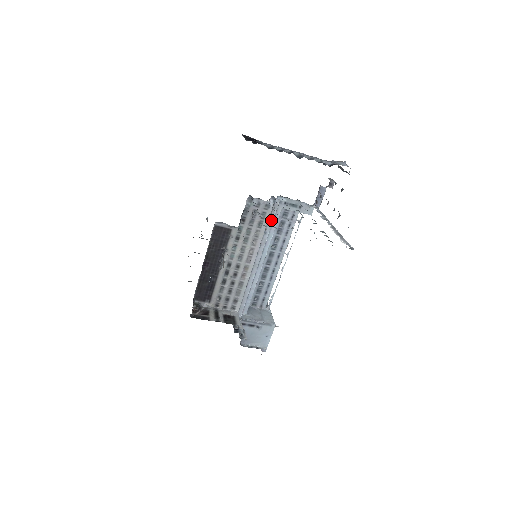
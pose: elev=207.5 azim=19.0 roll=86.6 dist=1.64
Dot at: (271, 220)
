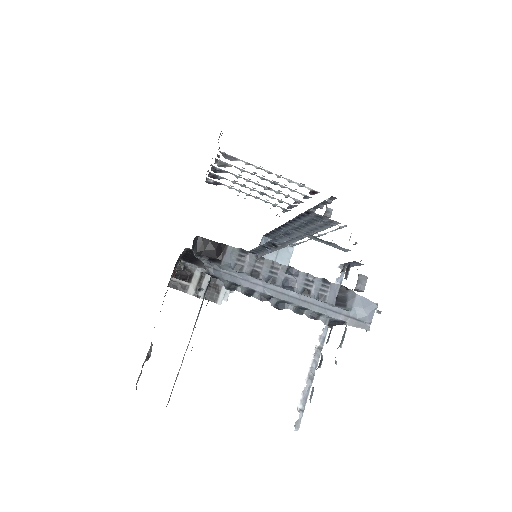
Dot at: (276, 248)
